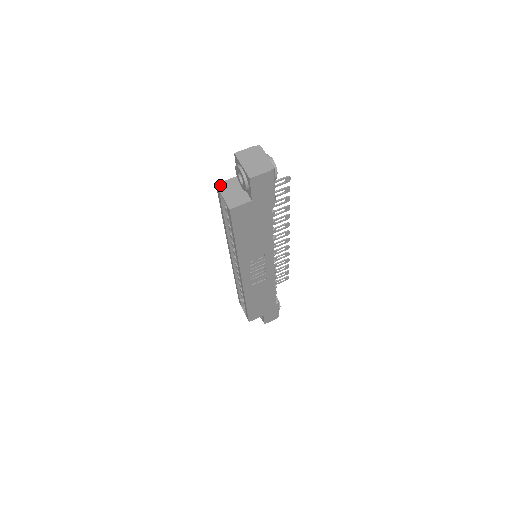
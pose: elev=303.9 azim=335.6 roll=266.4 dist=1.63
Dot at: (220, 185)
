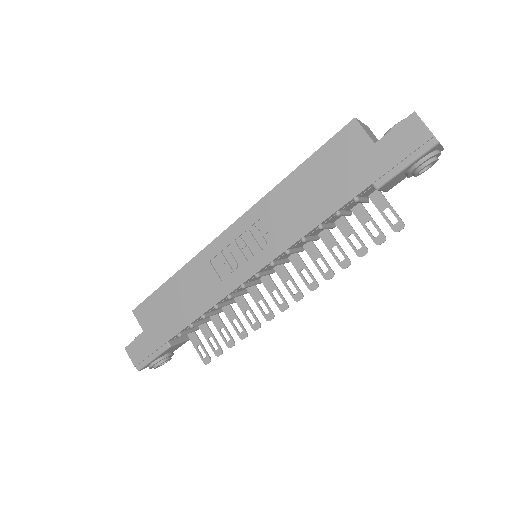
Dot at: occluded
